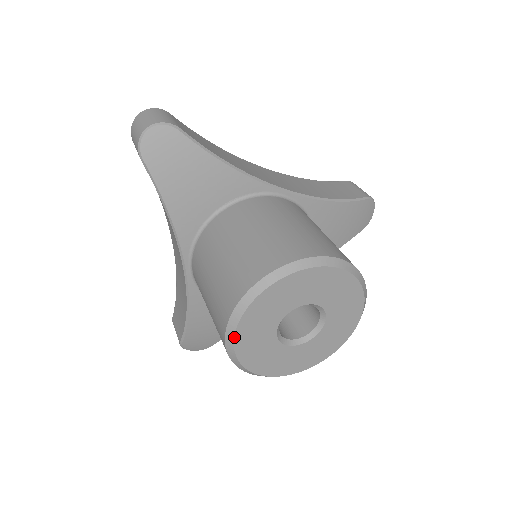
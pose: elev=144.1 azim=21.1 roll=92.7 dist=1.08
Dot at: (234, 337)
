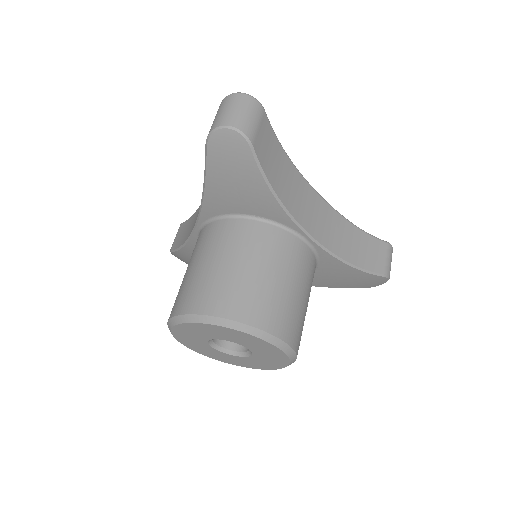
Dot at: (174, 326)
